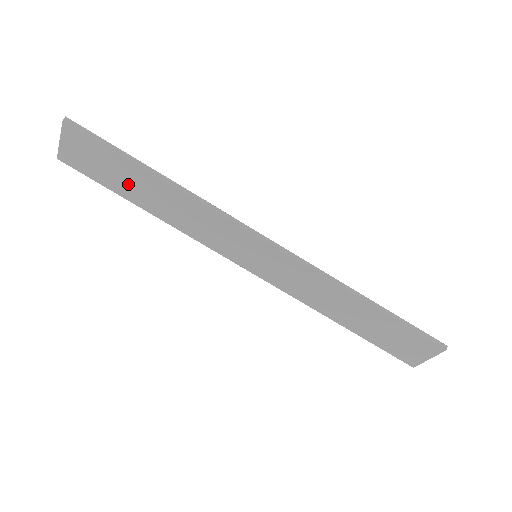
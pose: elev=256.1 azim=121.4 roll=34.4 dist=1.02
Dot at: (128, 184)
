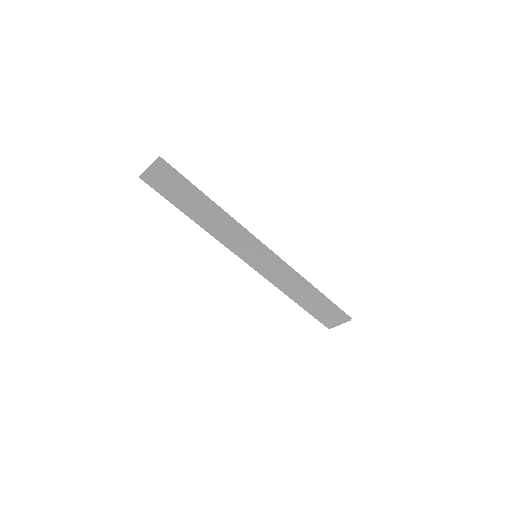
Dot at: (186, 202)
